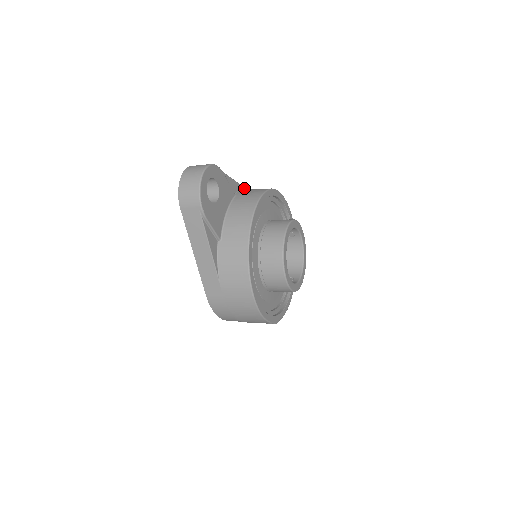
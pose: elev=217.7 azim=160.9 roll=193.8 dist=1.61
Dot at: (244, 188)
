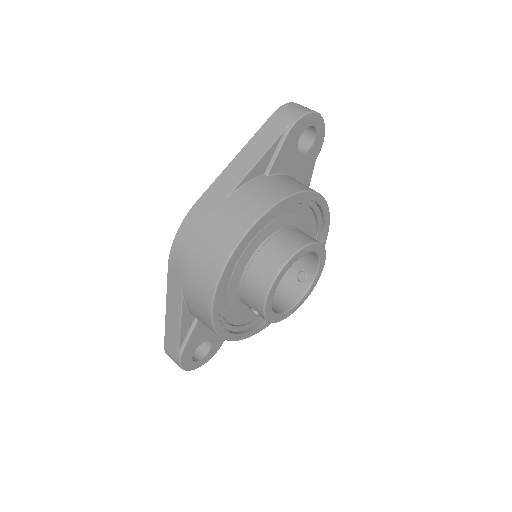
Dot at: occluded
